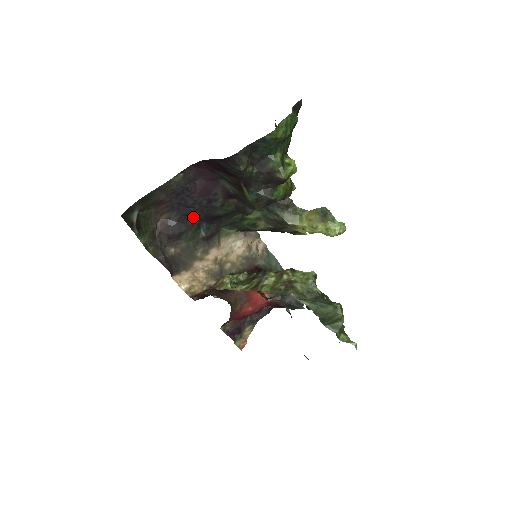
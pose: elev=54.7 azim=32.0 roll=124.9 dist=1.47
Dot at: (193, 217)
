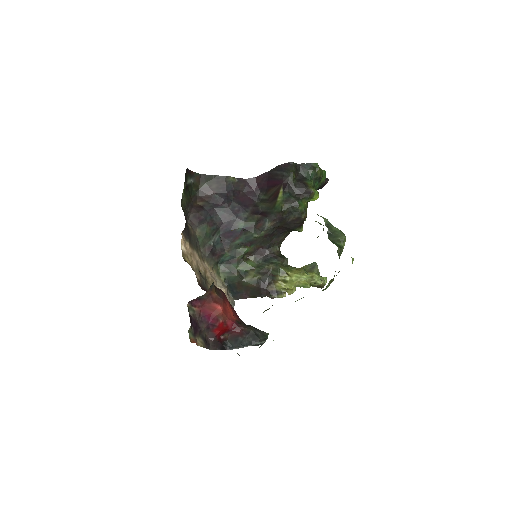
Dot at: (220, 217)
